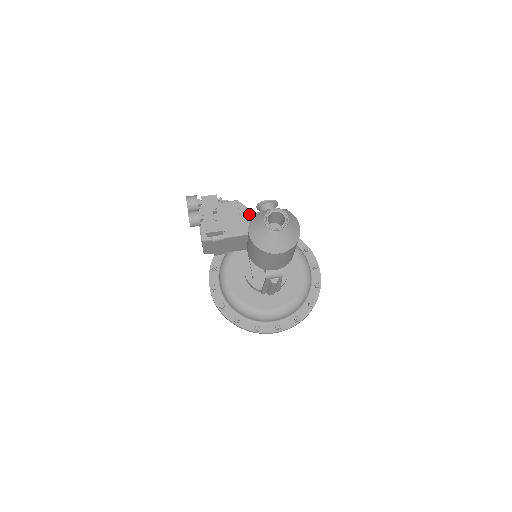
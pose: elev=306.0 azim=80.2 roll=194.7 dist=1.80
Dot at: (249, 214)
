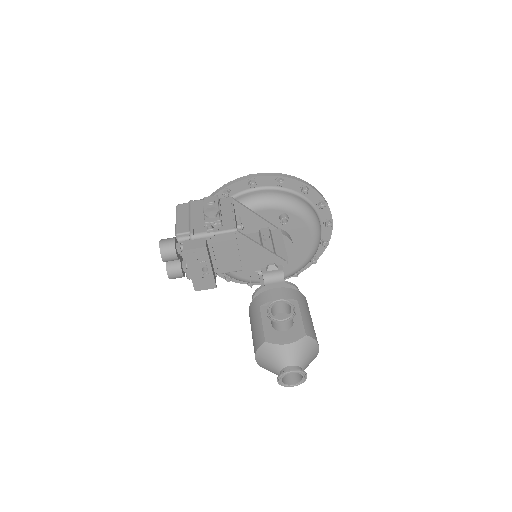
Dot at: (252, 247)
